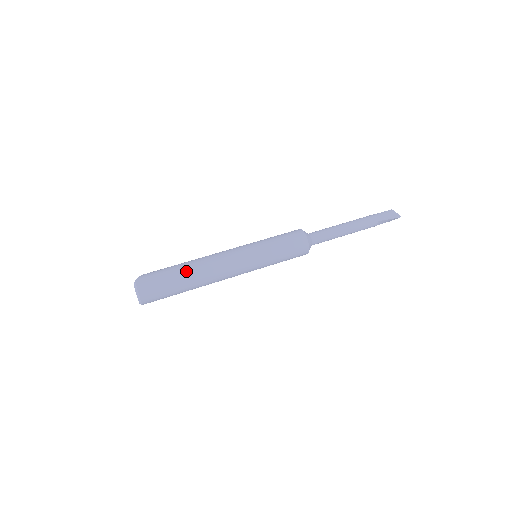
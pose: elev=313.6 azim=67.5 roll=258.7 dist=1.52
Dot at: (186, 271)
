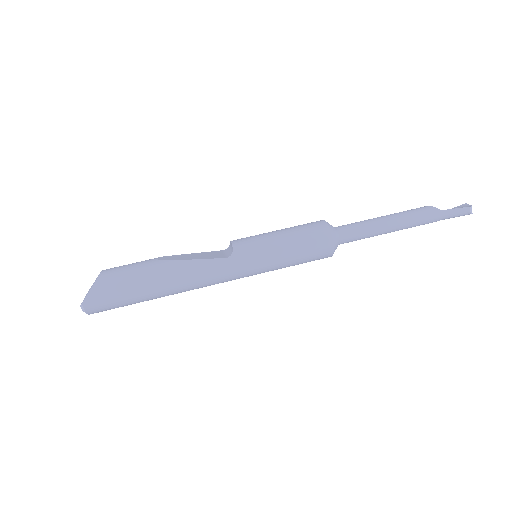
Dot at: (156, 294)
